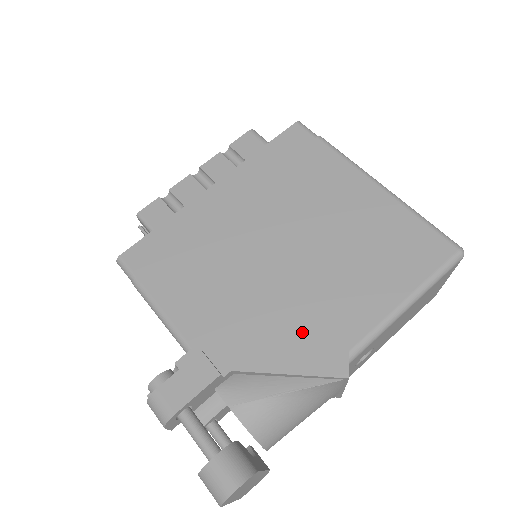
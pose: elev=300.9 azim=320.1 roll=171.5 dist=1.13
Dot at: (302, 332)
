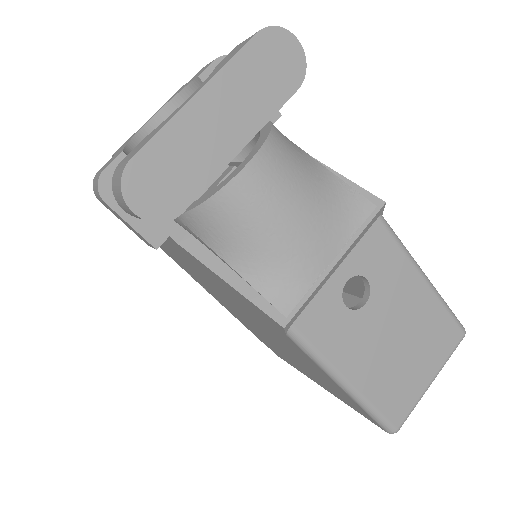
Dot at: occluded
